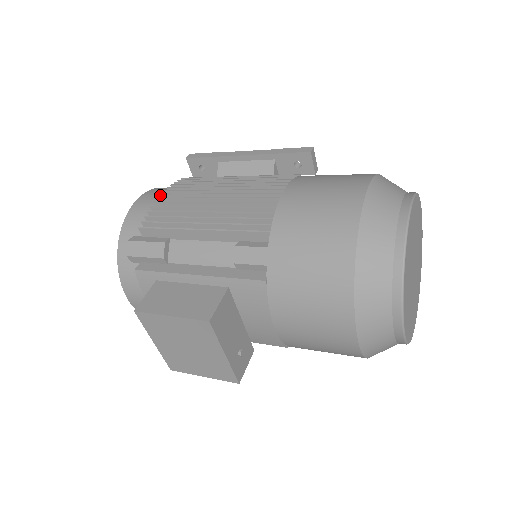
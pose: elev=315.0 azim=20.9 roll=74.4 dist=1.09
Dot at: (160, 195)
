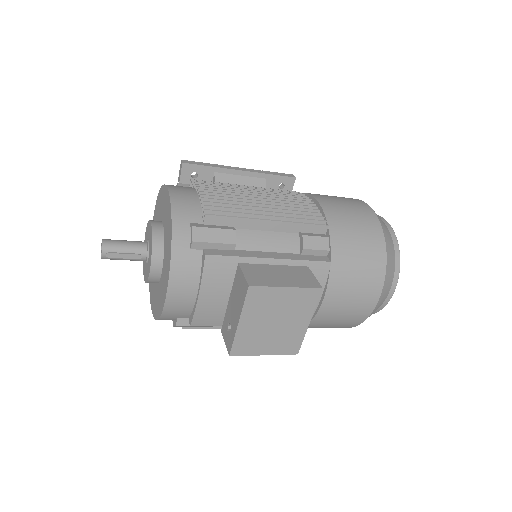
Dot at: (197, 189)
